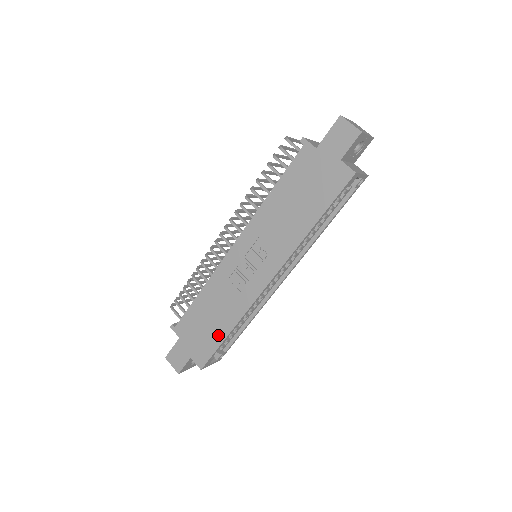
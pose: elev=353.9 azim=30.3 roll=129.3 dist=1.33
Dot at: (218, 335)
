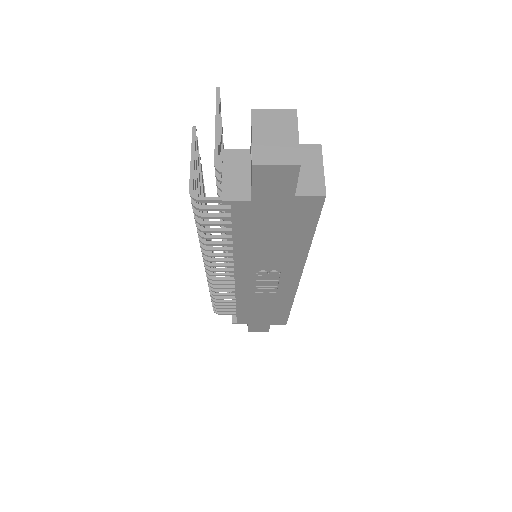
Dot at: (281, 312)
